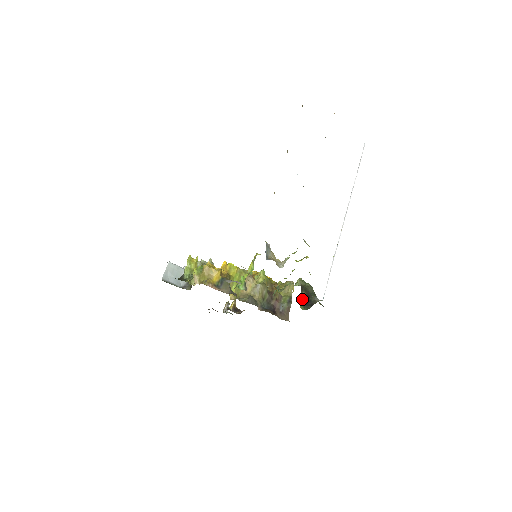
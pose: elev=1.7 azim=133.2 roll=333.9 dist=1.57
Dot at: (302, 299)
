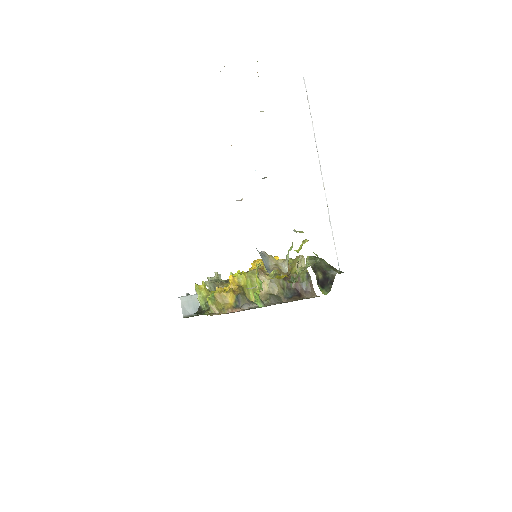
Dot at: (320, 281)
